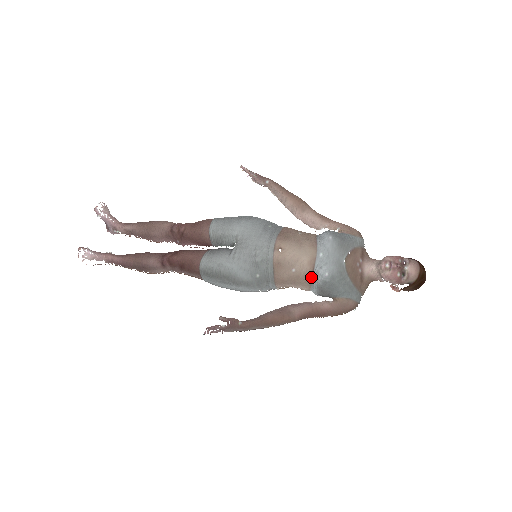
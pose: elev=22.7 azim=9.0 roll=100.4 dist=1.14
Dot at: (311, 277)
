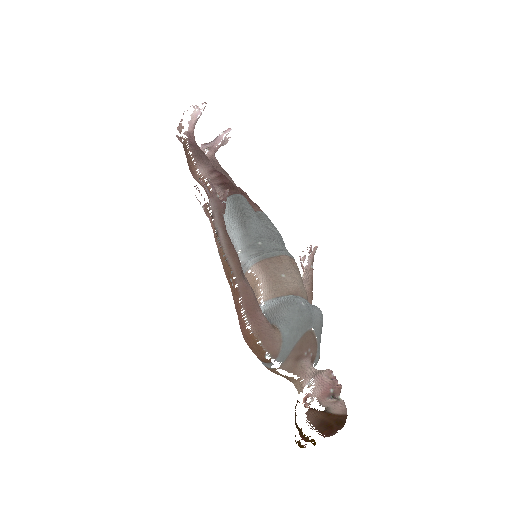
Dot at: (286, 294)
